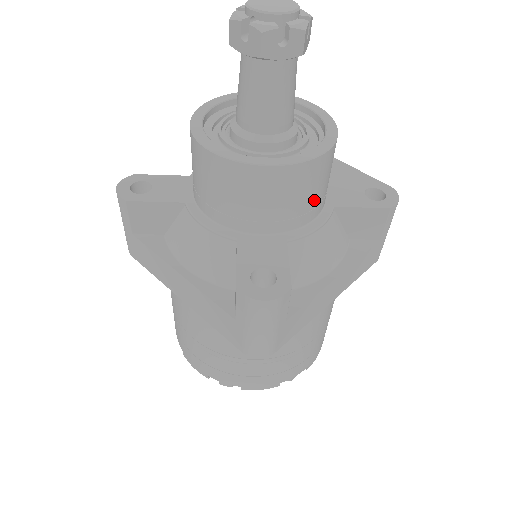
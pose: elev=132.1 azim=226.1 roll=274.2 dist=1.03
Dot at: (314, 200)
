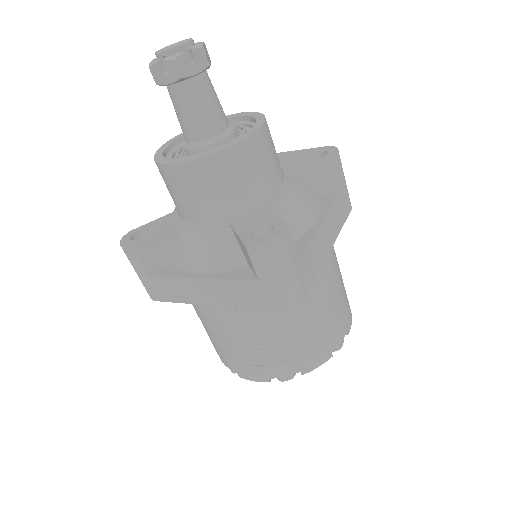
Dot at: (272, 169)
